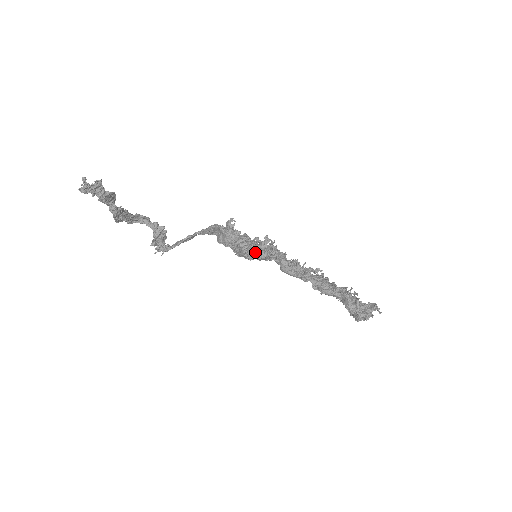
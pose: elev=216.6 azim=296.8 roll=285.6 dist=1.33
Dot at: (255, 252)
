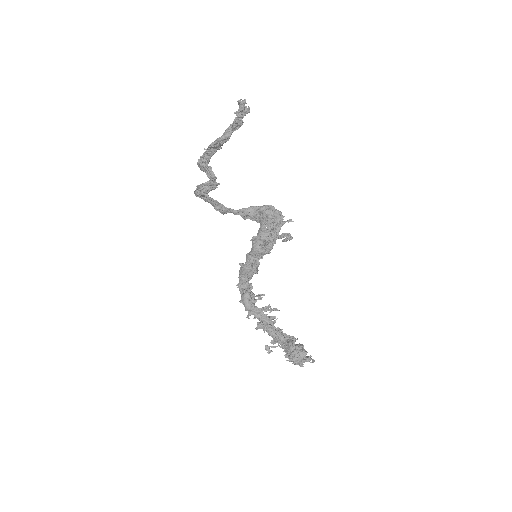
Dot at: (270, 244)
